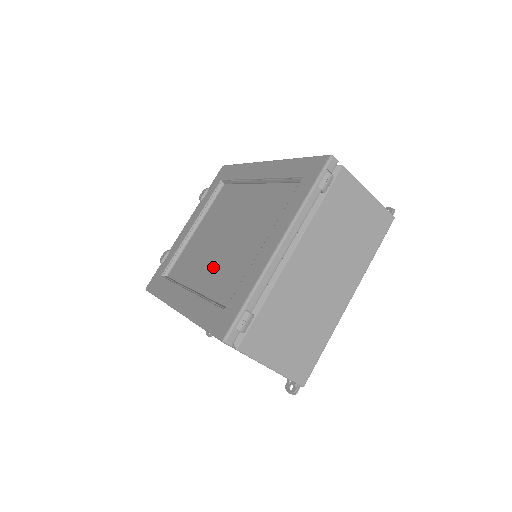
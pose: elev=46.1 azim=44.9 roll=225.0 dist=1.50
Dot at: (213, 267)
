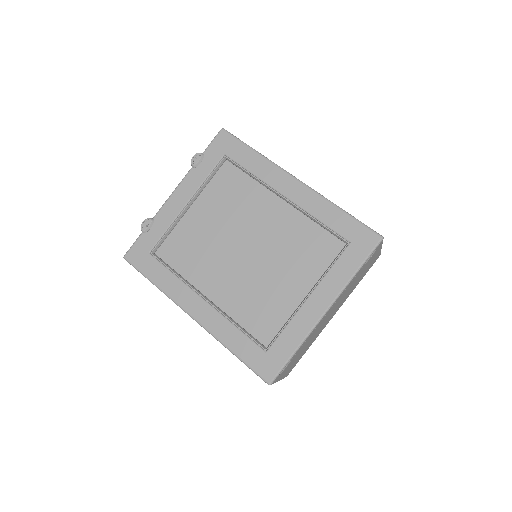
Dot at: (233, 283)
